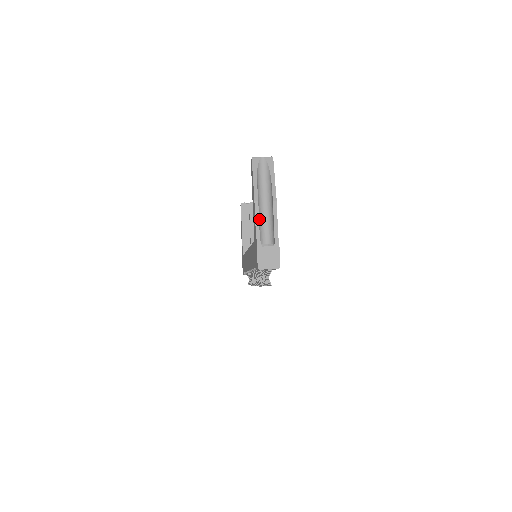
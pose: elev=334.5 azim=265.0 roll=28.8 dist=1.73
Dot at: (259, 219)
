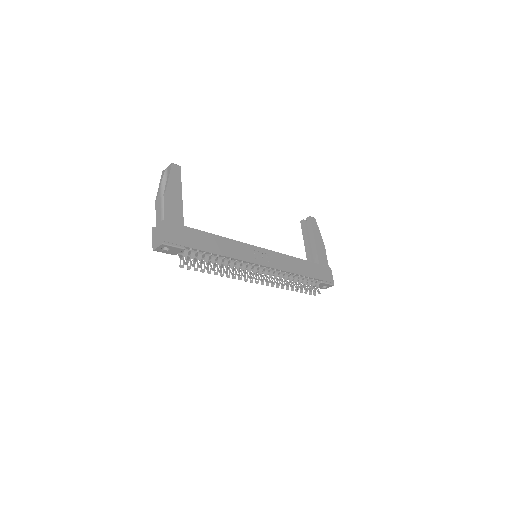
Dot at: occluded
